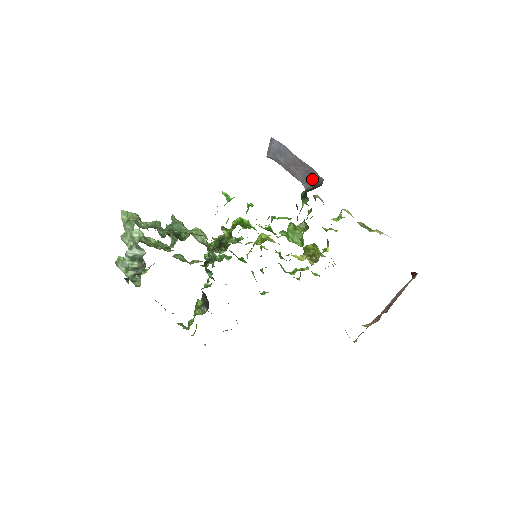
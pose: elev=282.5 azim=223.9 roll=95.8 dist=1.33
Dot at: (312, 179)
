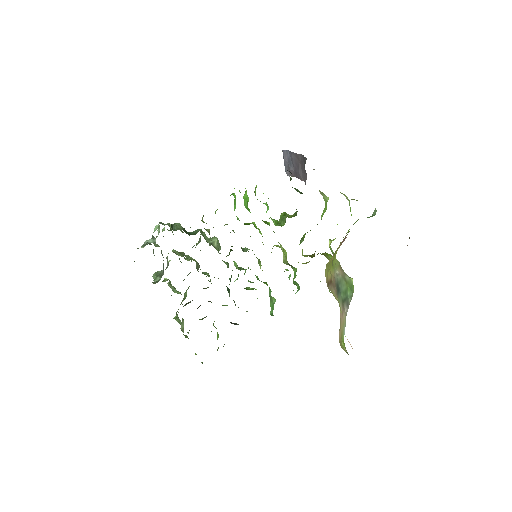
Dot at: (304, 167)
